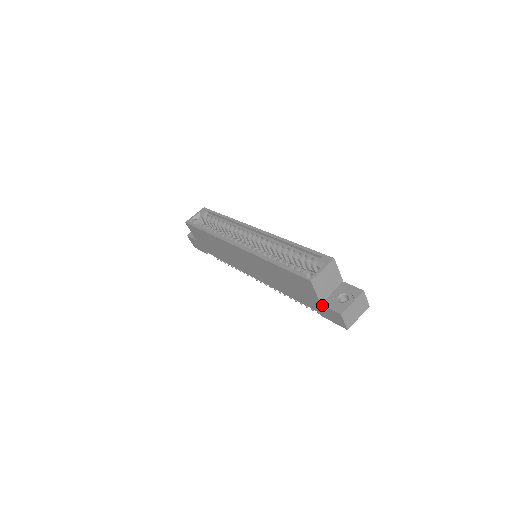
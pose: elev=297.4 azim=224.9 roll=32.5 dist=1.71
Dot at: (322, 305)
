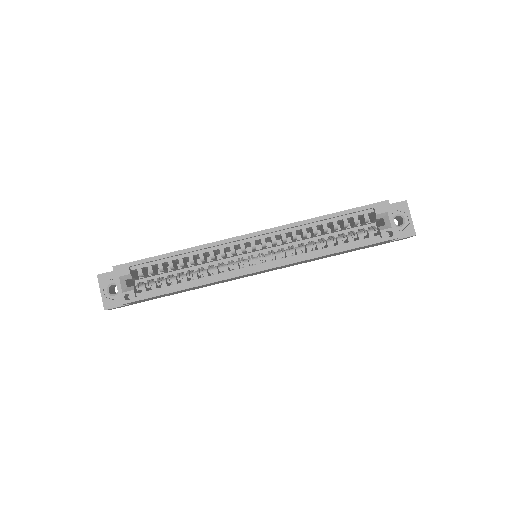
Dot at: occluded
